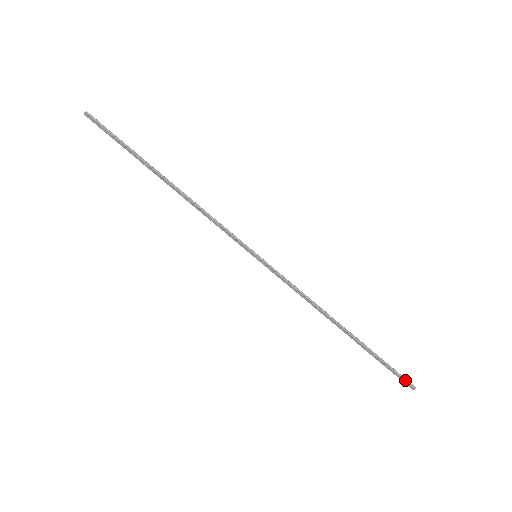
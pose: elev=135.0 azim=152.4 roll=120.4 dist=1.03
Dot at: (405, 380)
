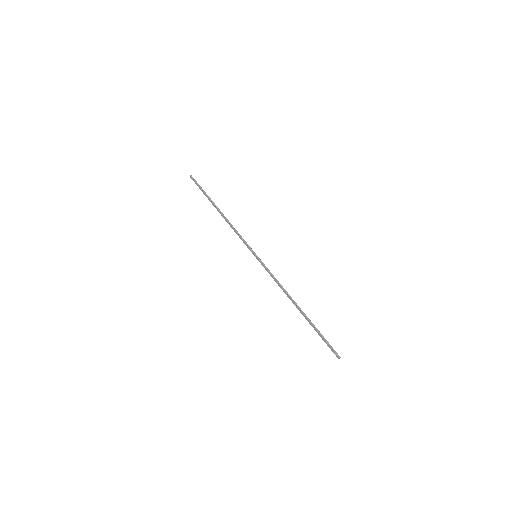
Dot at: (334, 350)
